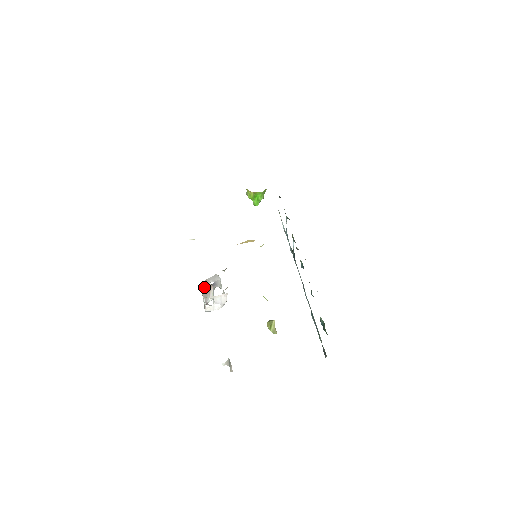
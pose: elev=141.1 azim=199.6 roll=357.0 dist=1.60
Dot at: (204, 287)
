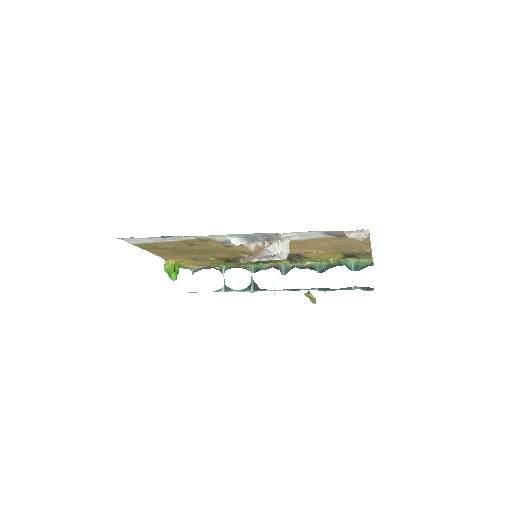
Dot at: (248, 259)
